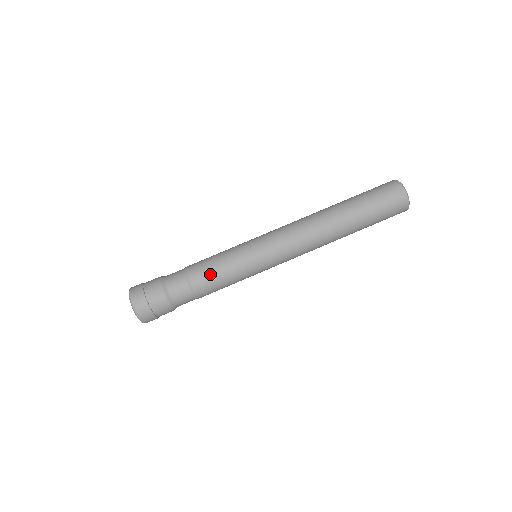
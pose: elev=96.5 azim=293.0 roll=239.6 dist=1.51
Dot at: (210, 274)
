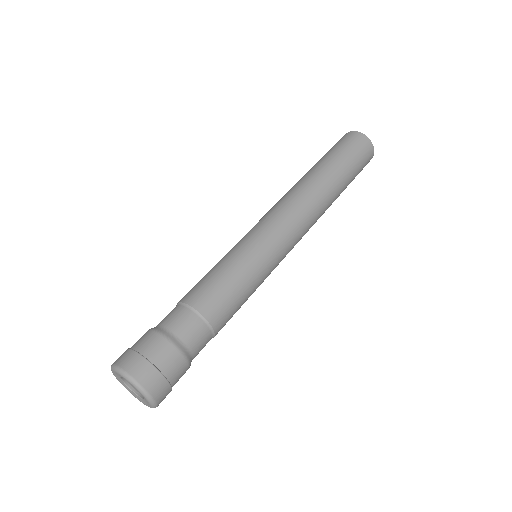
Dot at: (198, 282)
